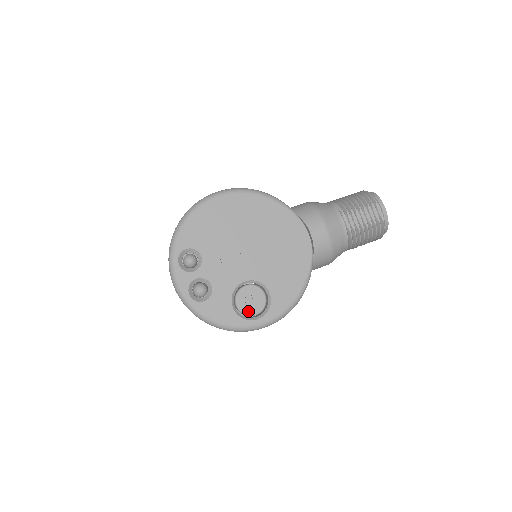
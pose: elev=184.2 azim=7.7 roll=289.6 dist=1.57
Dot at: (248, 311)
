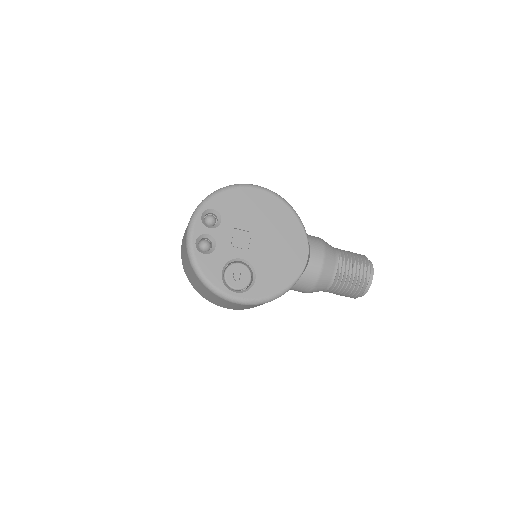
Dot at: (231, 283)
